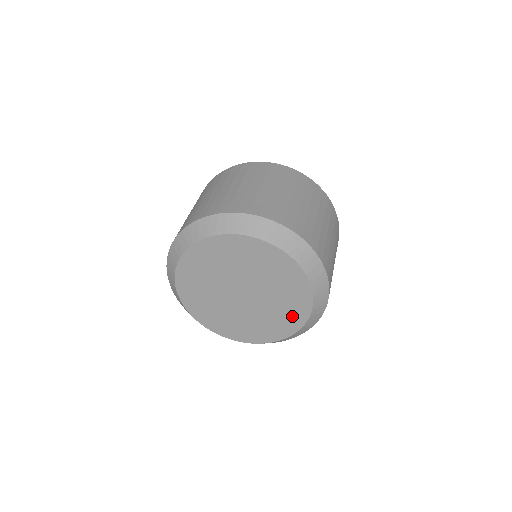
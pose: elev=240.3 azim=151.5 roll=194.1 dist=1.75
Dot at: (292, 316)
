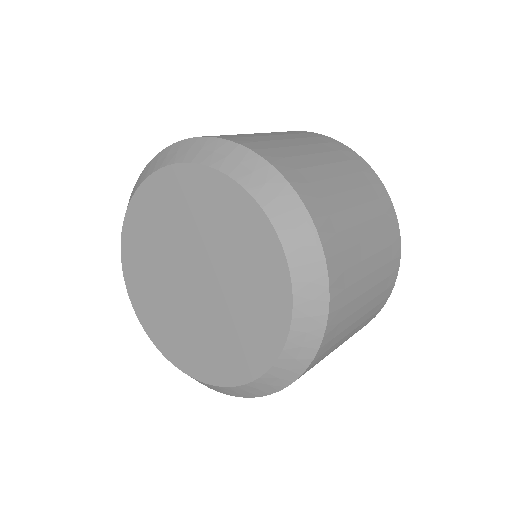
Dot at: (254, 345)
